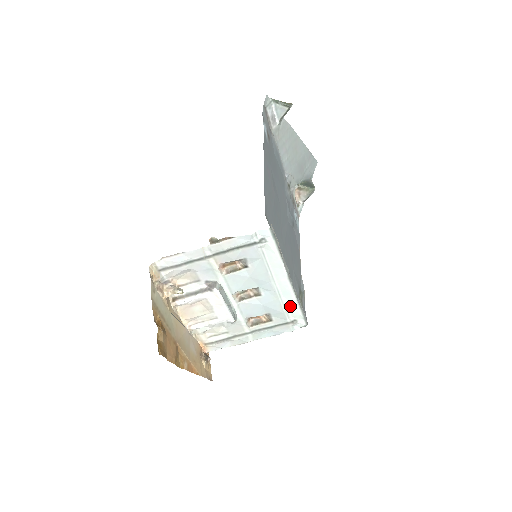
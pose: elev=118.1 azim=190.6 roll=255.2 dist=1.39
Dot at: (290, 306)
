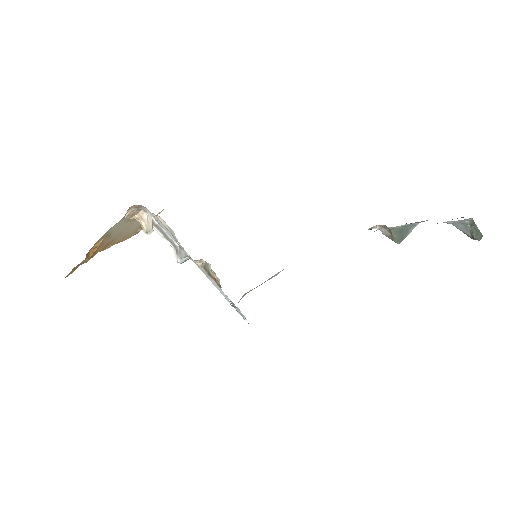
Dot at: occluded
